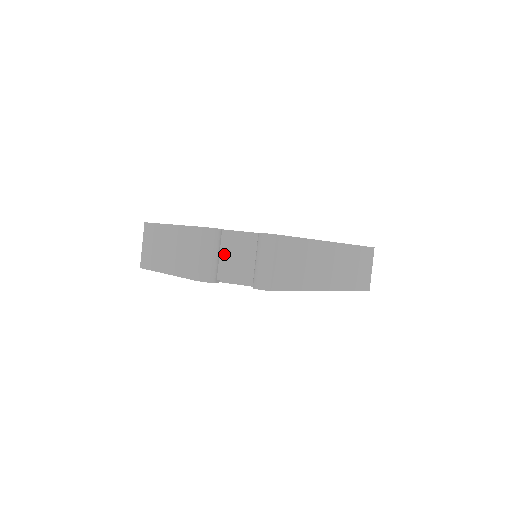
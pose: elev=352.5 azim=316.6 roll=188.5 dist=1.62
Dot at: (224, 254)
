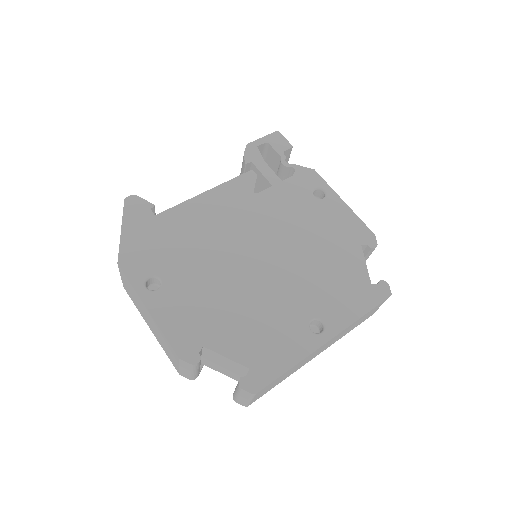
Dot at: (206, 357)
